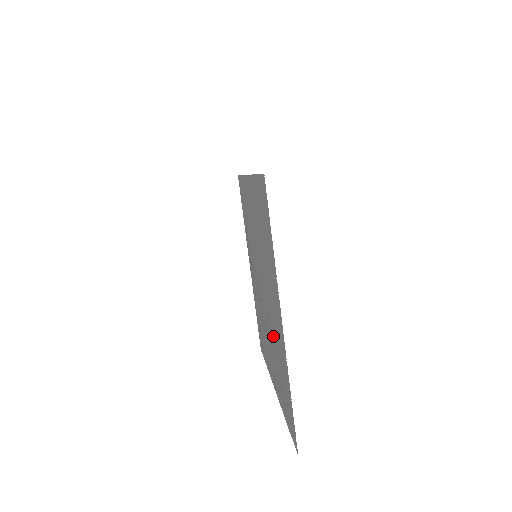
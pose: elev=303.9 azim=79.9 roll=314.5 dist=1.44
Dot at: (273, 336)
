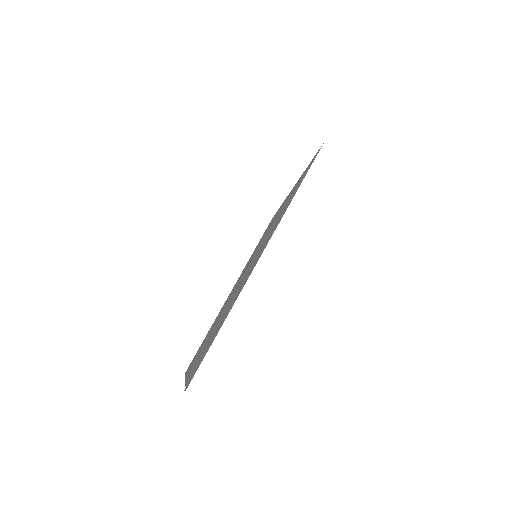
Dot at: occluded
